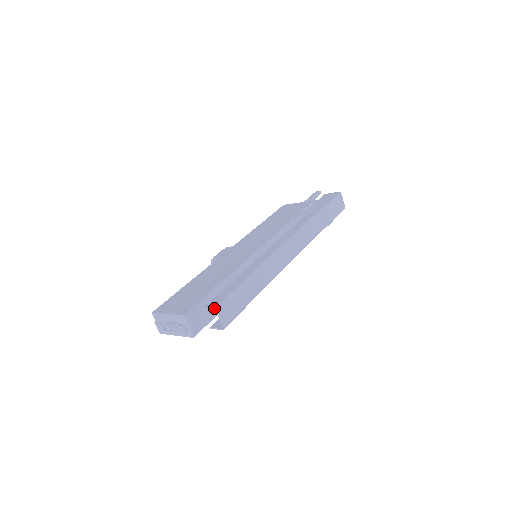
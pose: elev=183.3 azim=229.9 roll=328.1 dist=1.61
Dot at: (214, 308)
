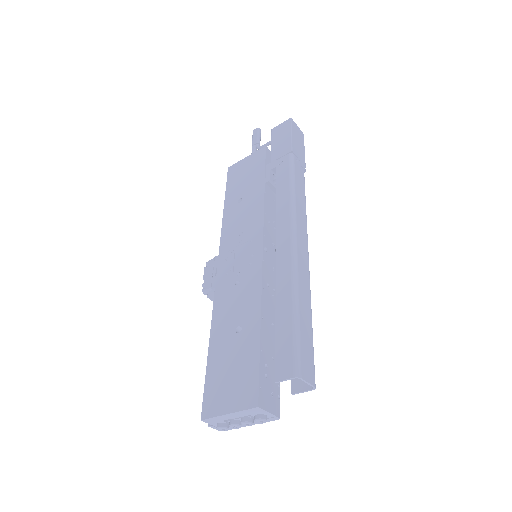
Dot at: (294, 376)
